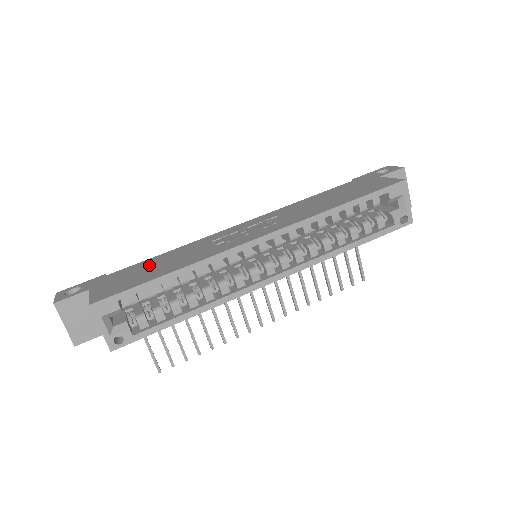
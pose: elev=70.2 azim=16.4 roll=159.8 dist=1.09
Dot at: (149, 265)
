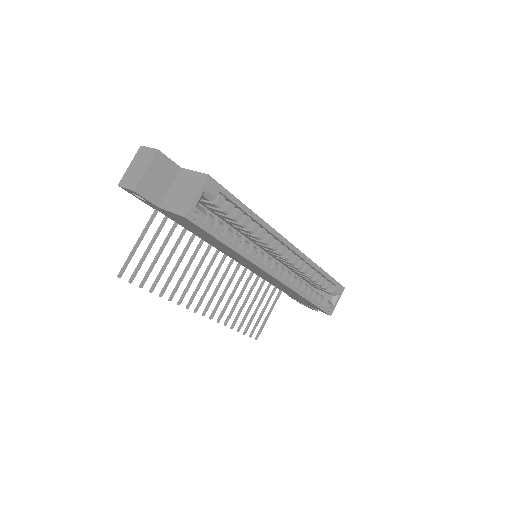
Dot at: occluded
